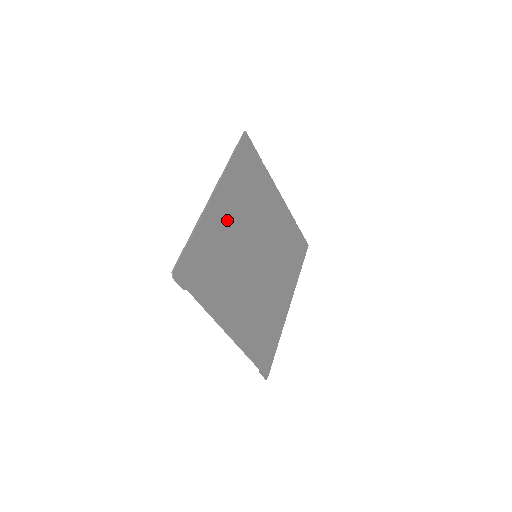
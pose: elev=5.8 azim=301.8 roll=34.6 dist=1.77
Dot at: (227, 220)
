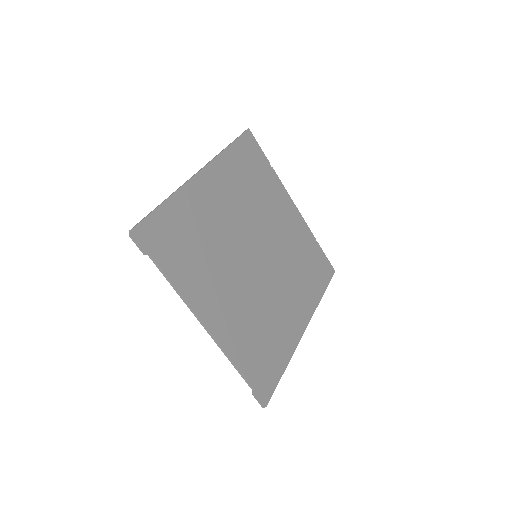
Dot at: (216, 204)
